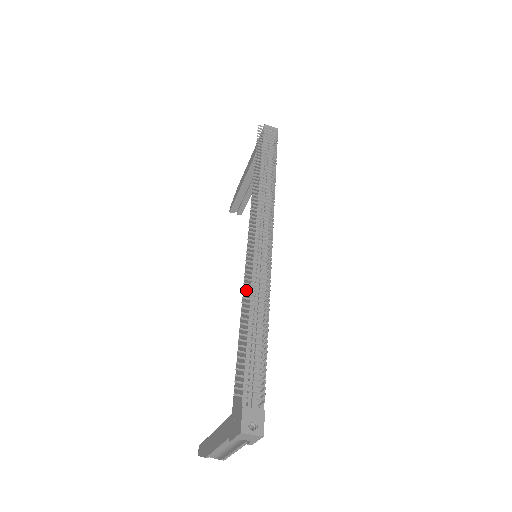
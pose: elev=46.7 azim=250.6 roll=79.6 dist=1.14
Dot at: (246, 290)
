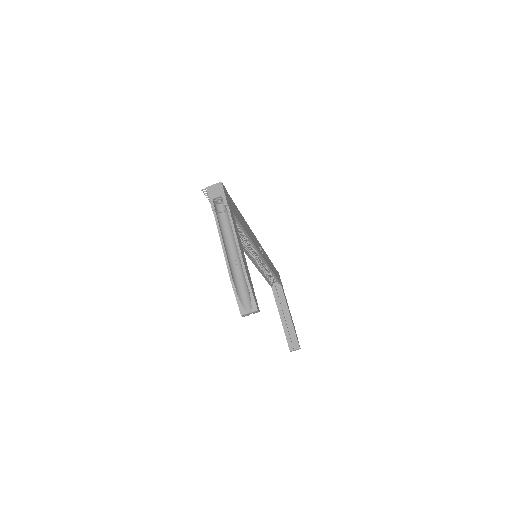
Dot at: occluded
